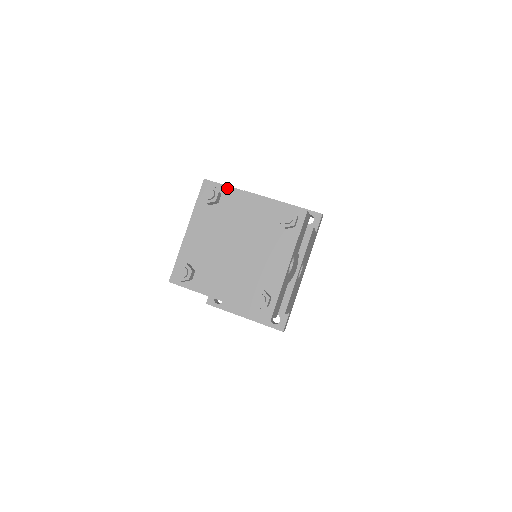
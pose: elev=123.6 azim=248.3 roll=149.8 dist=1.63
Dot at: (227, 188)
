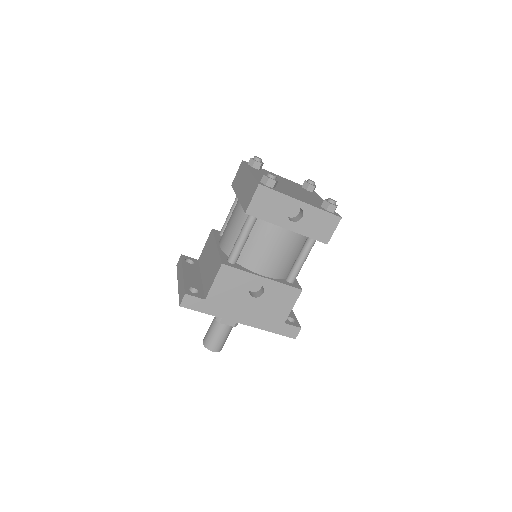
Dot at: (318, 195)
